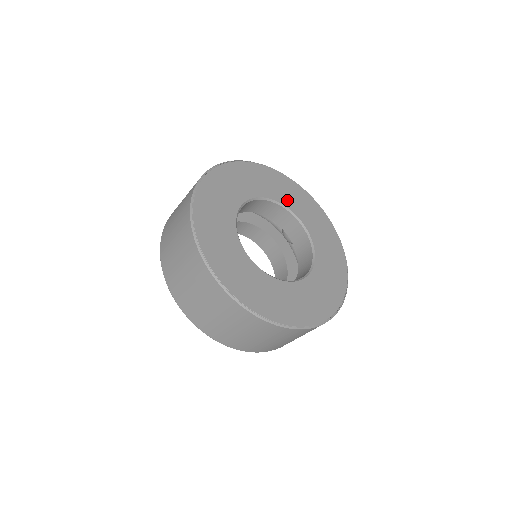
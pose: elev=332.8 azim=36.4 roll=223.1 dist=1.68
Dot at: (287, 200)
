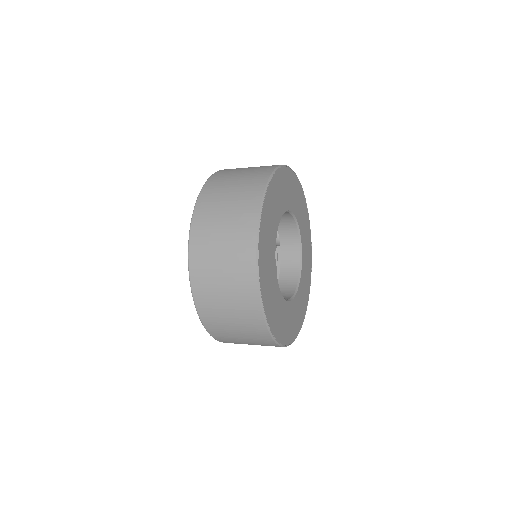
Dot at: (299, 215)
